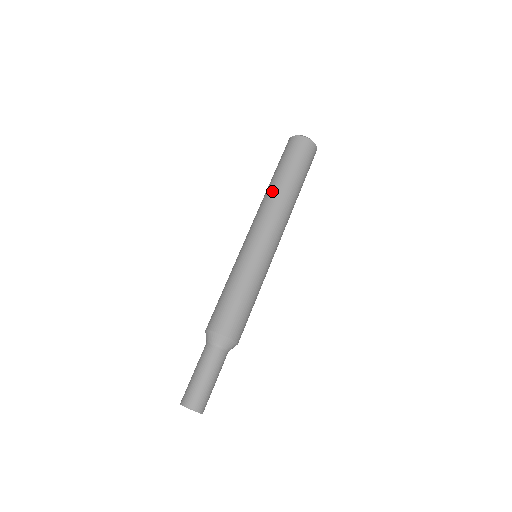
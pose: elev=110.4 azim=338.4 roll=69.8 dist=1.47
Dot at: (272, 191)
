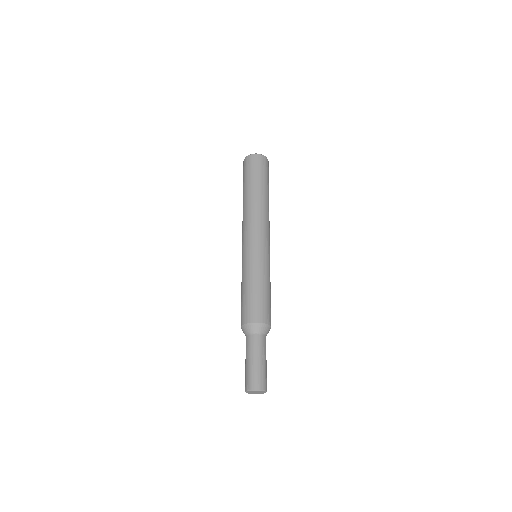
Dot at: (258, 201)
